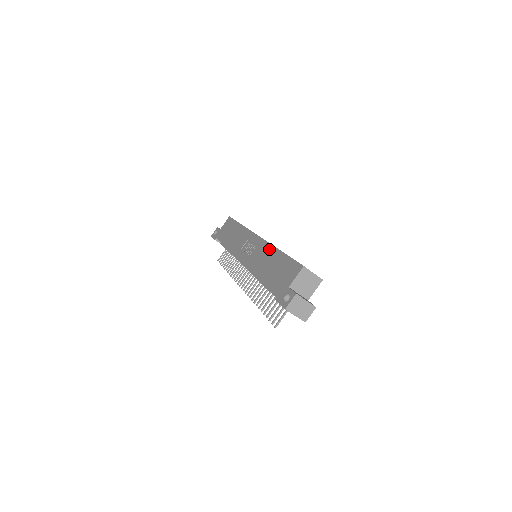
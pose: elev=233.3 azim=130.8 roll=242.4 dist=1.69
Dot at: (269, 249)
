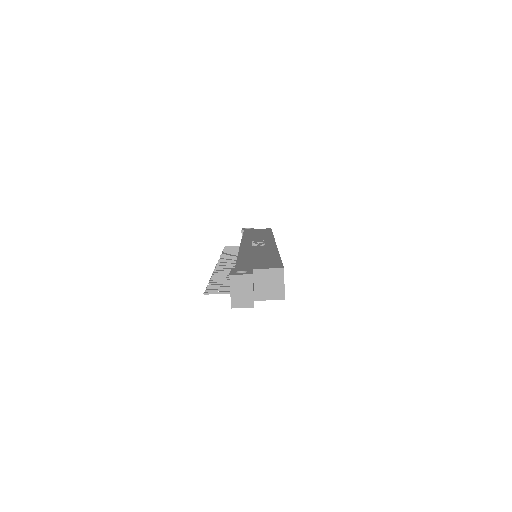
Dot at: (272, 250)
